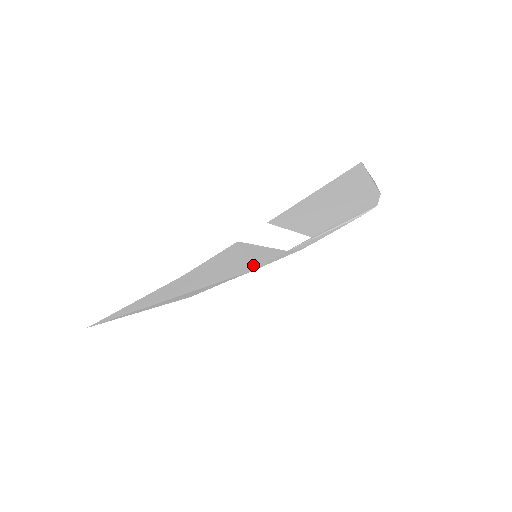
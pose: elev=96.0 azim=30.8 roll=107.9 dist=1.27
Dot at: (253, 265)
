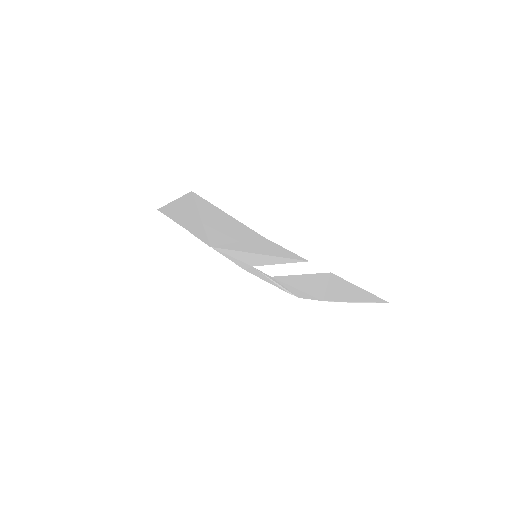
Dot at: (227, 249)
